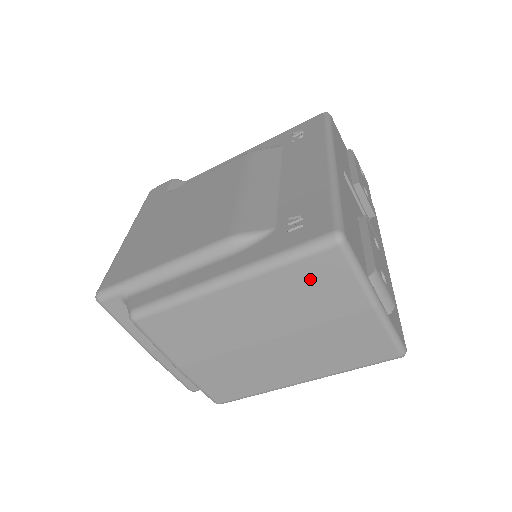
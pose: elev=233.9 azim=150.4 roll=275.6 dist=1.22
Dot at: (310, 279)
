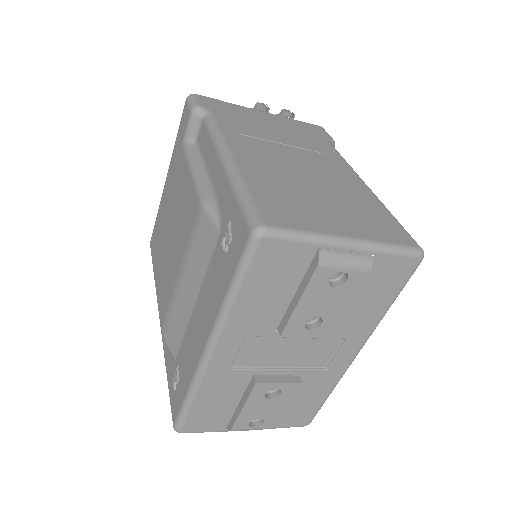
Dot at: occluded
